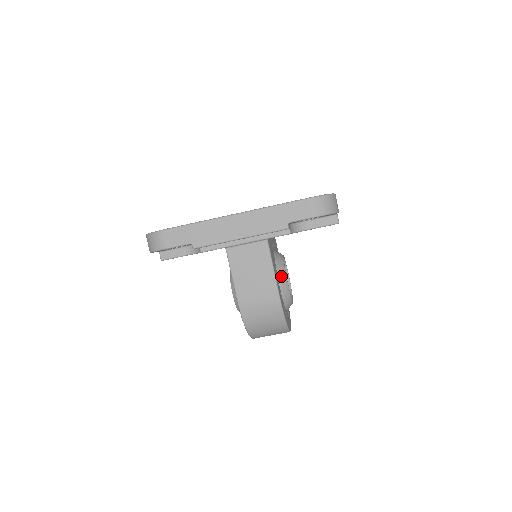
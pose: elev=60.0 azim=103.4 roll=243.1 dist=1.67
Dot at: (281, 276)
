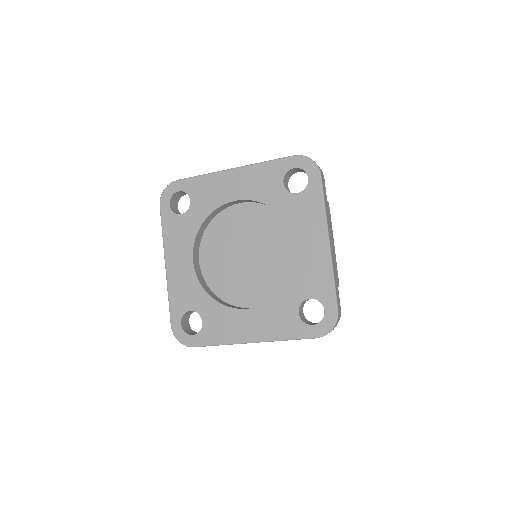
Dot at: occluded
